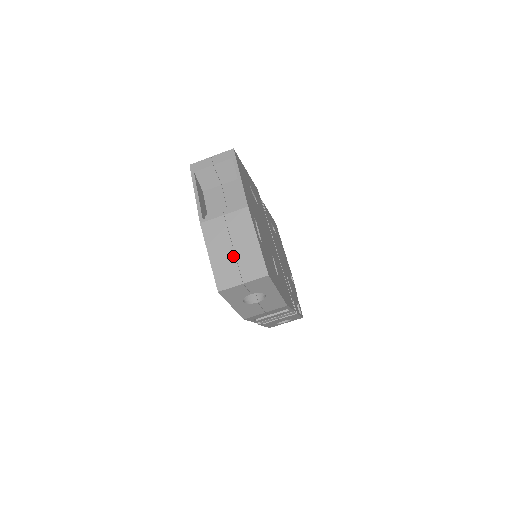
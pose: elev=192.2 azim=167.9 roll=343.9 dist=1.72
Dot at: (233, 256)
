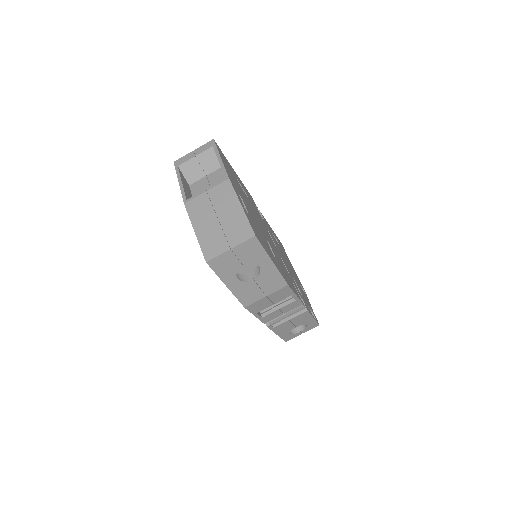
Dot at: (218, 226)
